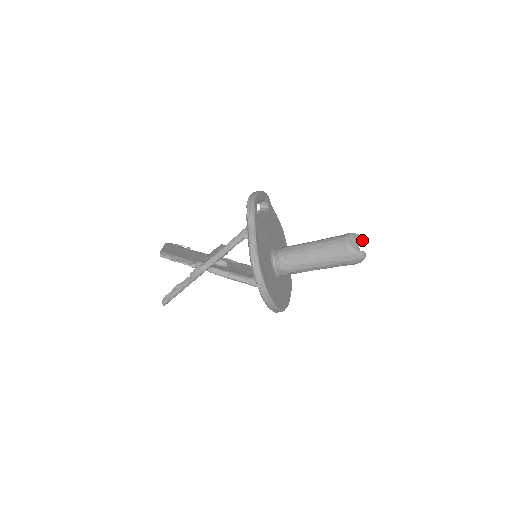
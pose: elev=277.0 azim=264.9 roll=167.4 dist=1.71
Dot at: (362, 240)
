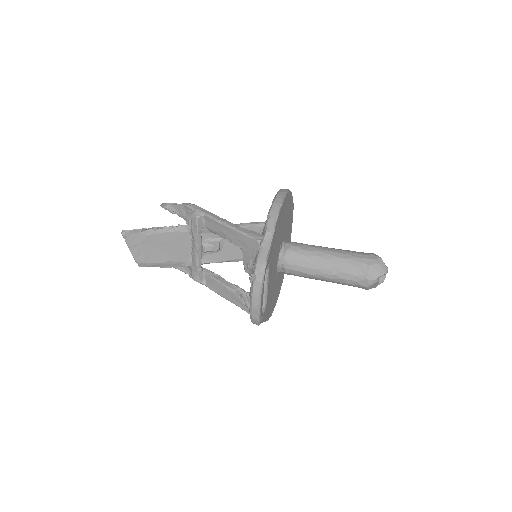
Dot at: (386, 270)
